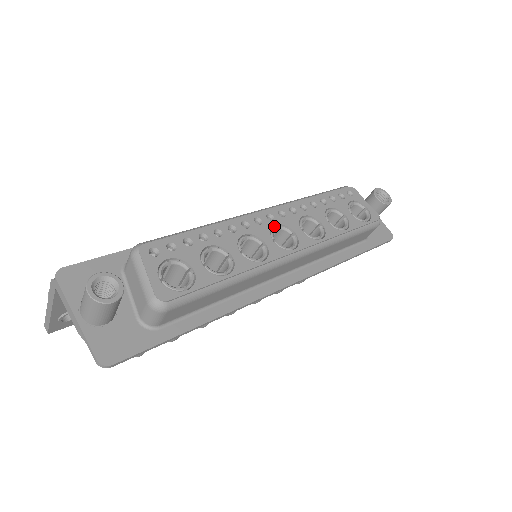
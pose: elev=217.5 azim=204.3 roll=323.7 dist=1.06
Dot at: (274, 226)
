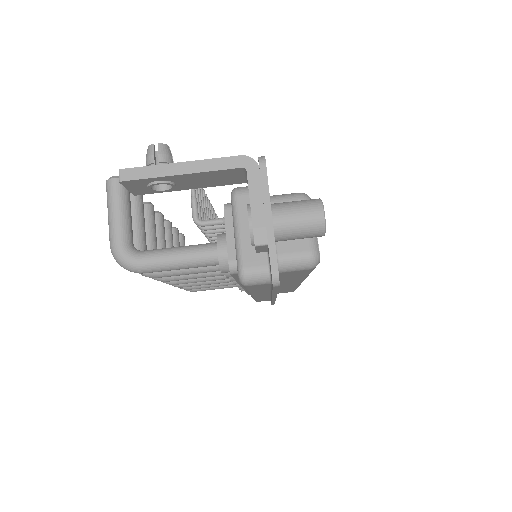
Dot at: occluded
